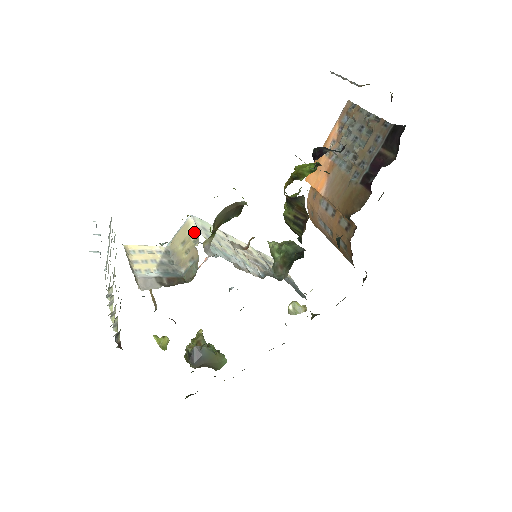
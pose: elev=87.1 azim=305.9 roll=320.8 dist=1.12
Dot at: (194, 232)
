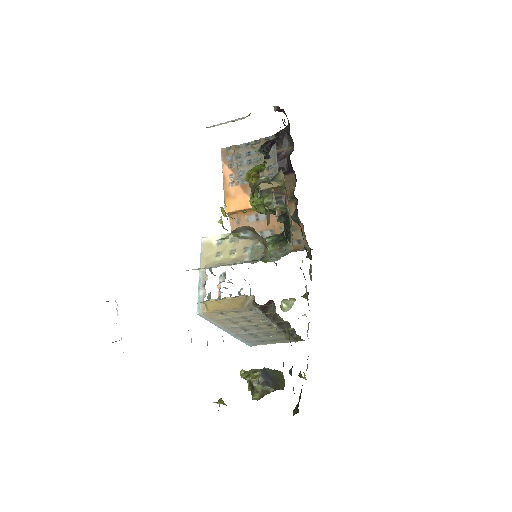
Dot at: occluded
